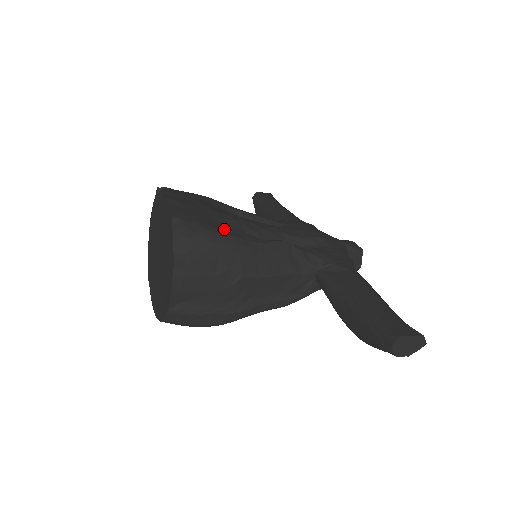
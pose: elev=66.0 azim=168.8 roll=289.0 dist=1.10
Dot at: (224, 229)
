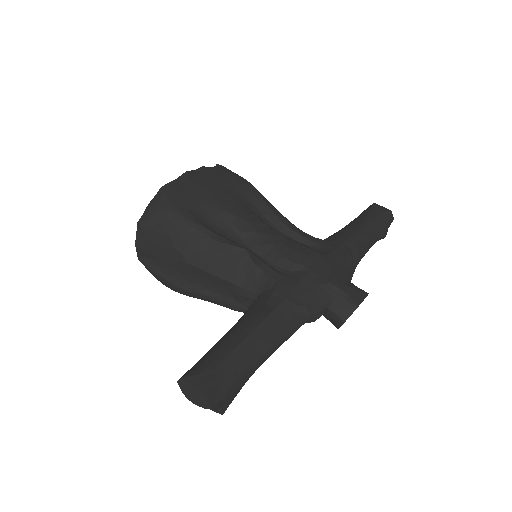
Dot at: (200, 215)
